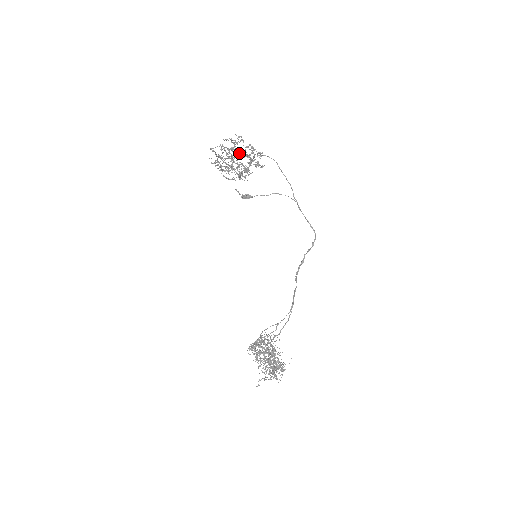
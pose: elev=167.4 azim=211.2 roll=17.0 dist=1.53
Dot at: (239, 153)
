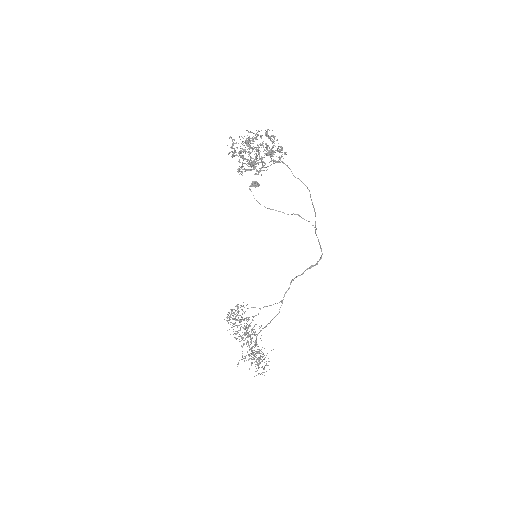
Dot at: occluded
